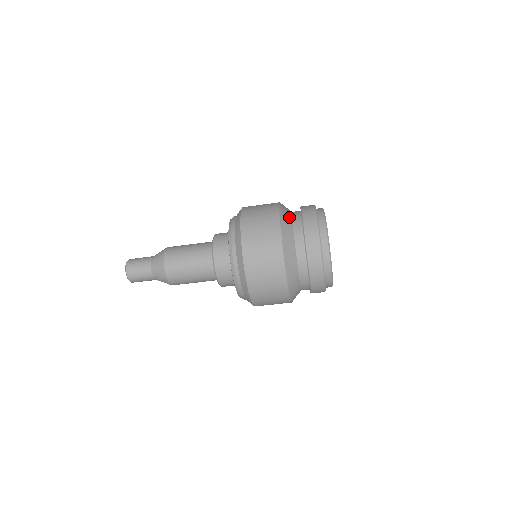
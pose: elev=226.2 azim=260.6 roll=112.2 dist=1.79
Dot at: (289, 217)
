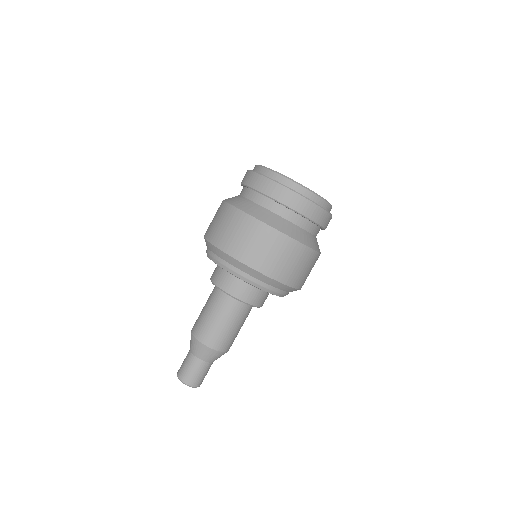
Dot at: occluded
